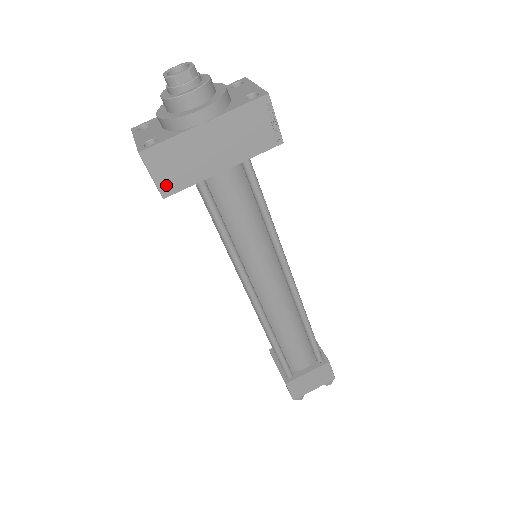
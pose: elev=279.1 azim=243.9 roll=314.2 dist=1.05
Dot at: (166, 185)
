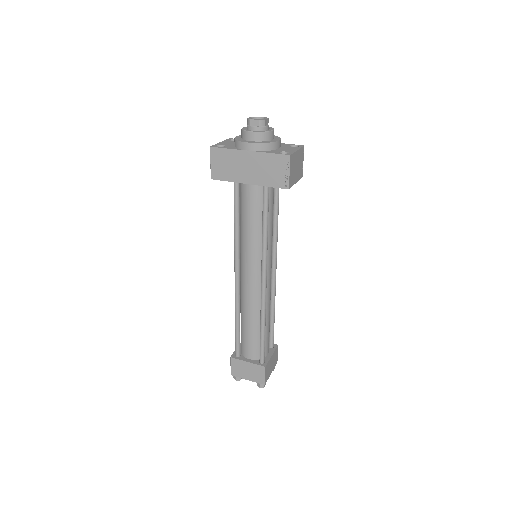
Dot at: (216, 172)
